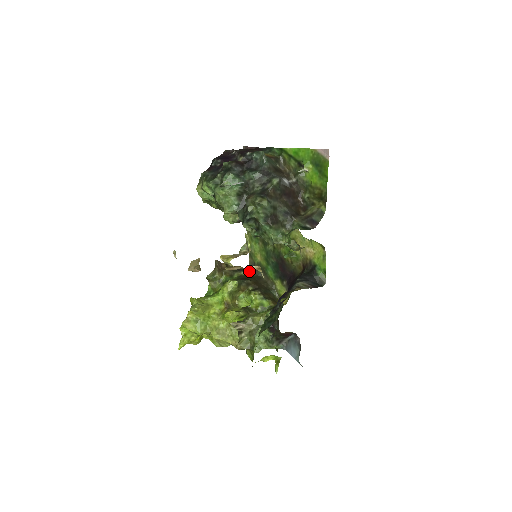
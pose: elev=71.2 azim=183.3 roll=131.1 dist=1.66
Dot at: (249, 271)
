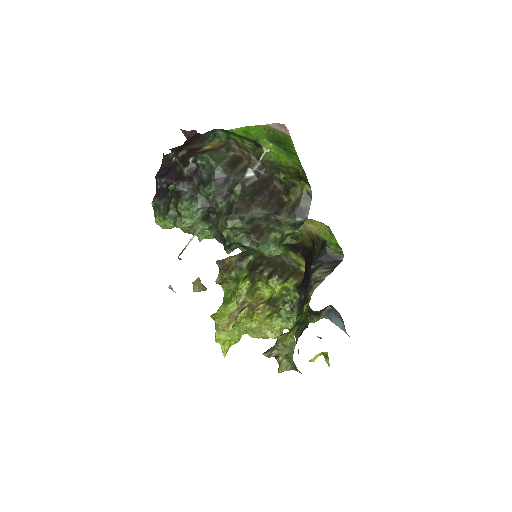
Dot at: occluded
